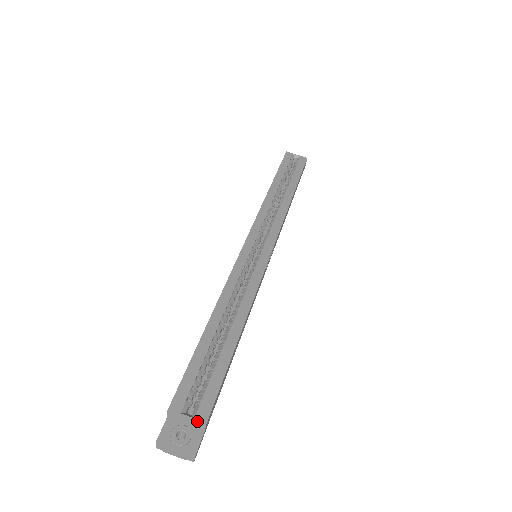
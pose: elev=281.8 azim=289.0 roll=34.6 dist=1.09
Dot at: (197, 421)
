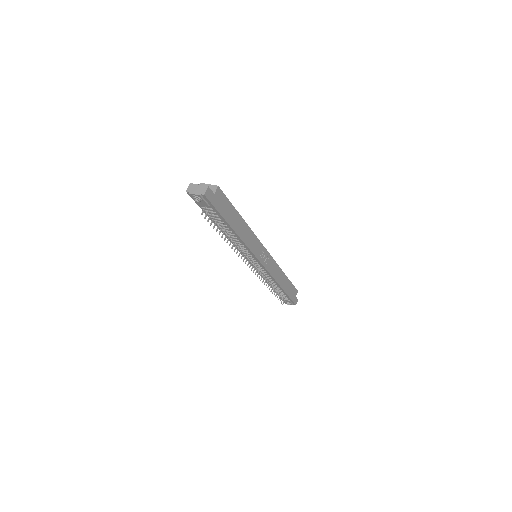
Dot at: (214, 185)
